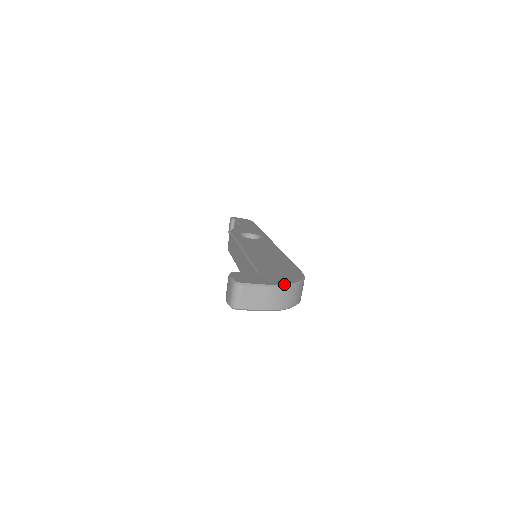
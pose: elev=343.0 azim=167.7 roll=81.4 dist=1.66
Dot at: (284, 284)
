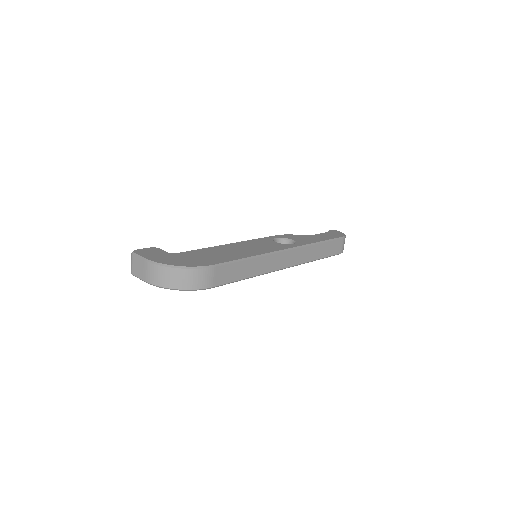
Dot at: (159, 262)
